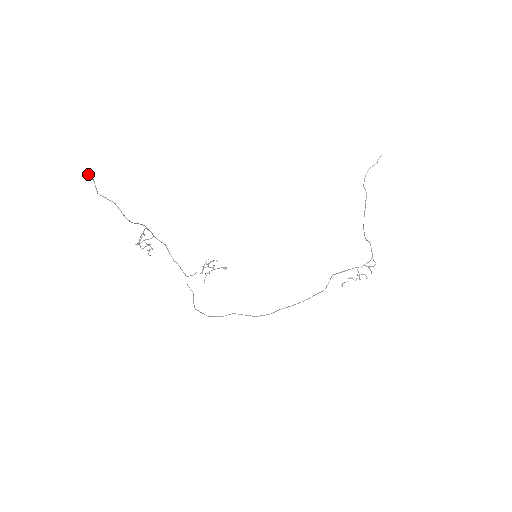
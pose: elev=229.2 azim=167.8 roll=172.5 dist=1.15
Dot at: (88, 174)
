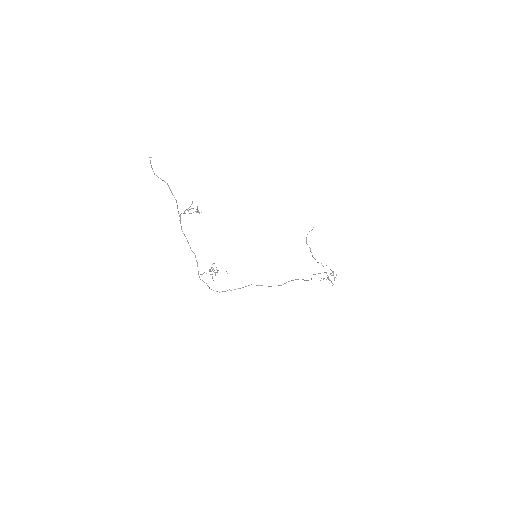
Dot at: occluded
